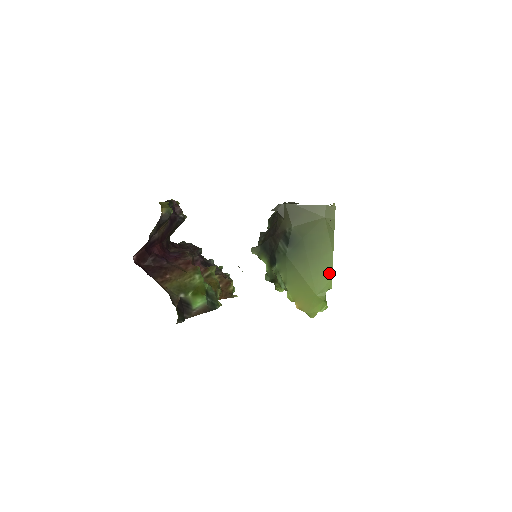
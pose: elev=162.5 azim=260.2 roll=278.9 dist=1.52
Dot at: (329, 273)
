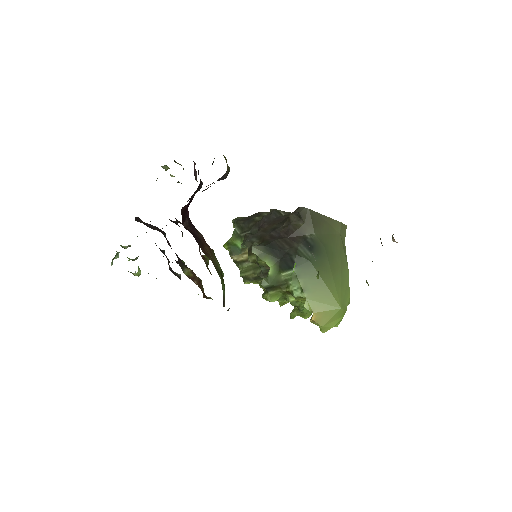
Dot at: (348, 289)
